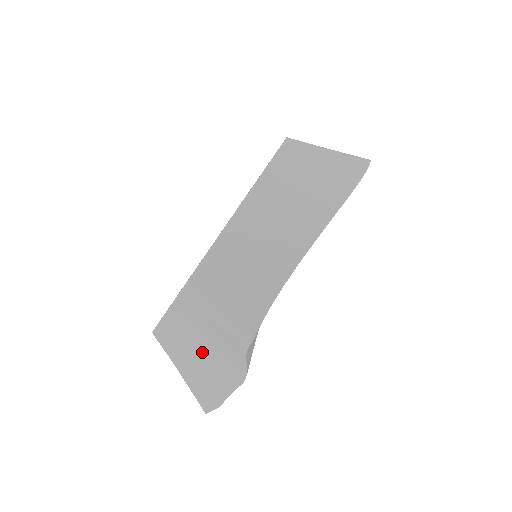
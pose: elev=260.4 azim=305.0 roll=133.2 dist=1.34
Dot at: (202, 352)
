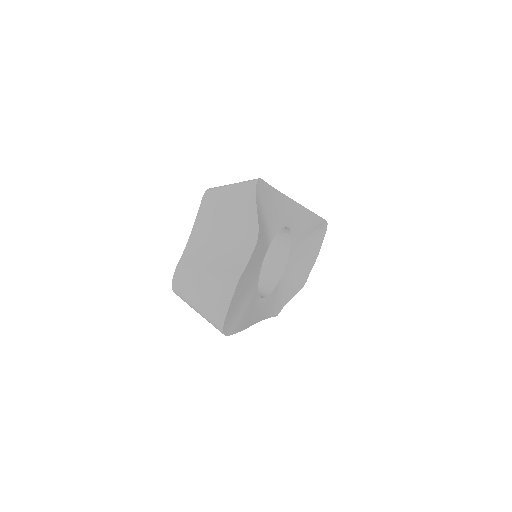
Dot at: (219, 248)
